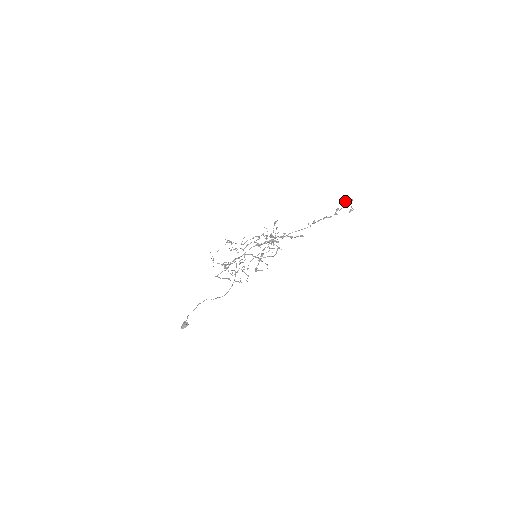
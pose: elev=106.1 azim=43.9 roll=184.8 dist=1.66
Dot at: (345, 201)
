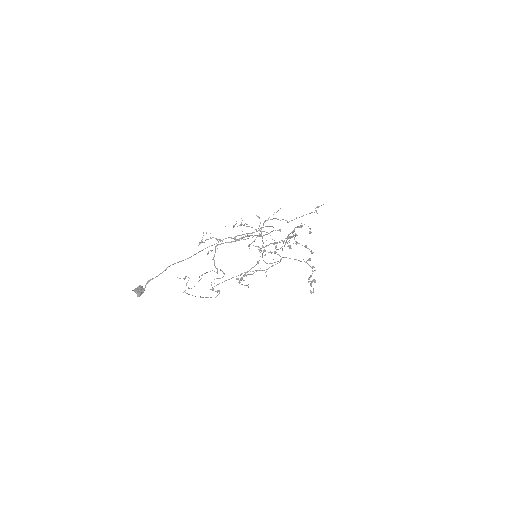
Dot at: occluded
